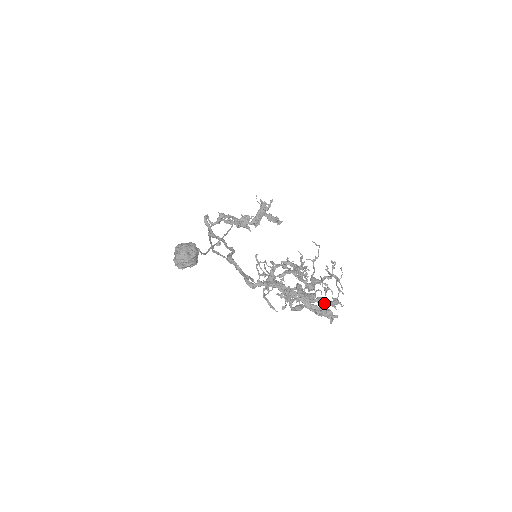
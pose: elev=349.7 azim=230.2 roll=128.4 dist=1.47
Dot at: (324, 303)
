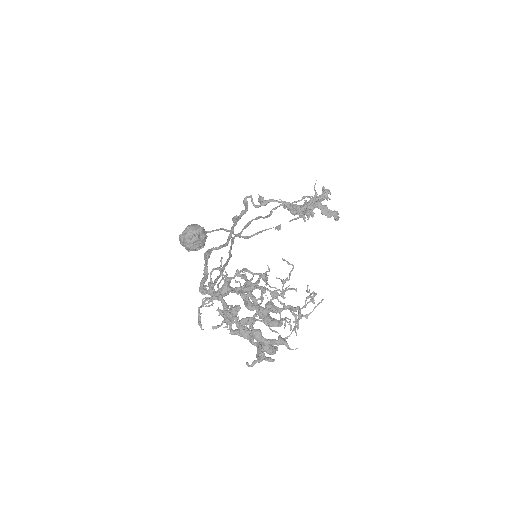
Dot at: (260, 338)
